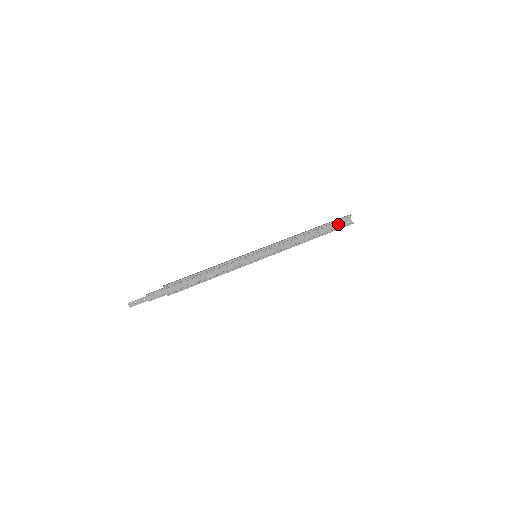
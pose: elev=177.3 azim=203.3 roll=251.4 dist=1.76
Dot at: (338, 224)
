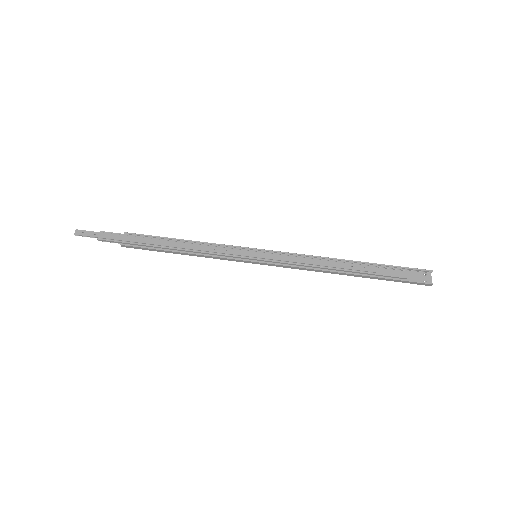
Dot at: (404, 274)
